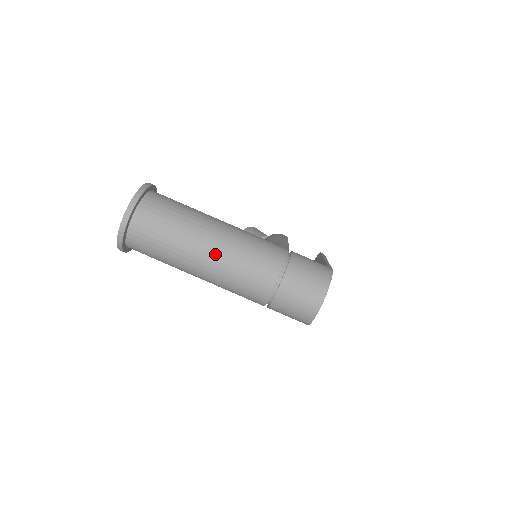
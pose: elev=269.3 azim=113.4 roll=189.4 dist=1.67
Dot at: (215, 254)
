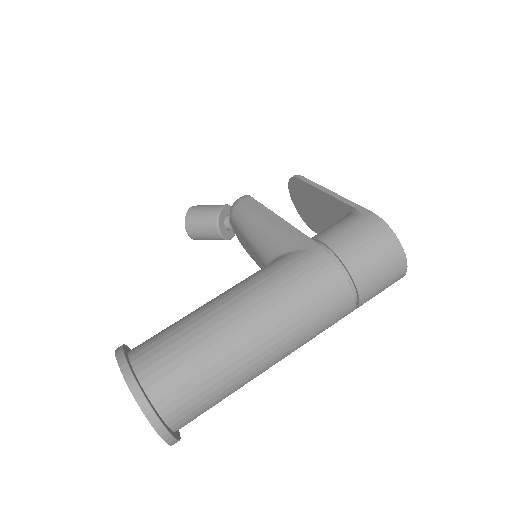
Dot at: (277, 344)
